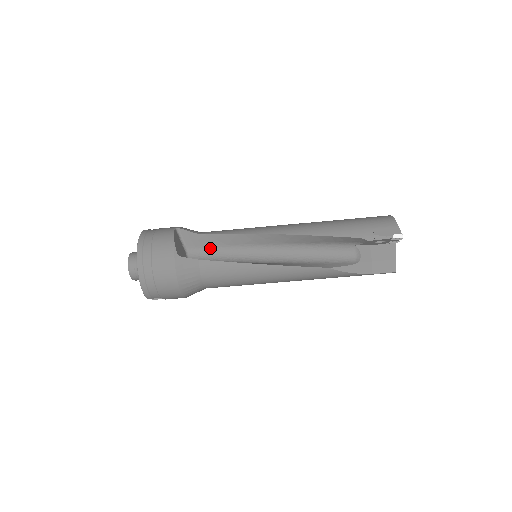
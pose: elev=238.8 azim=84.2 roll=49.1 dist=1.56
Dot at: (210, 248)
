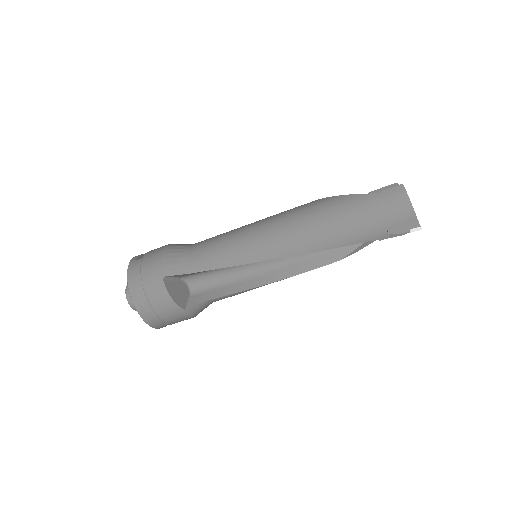
Dot at: (206, 271)
